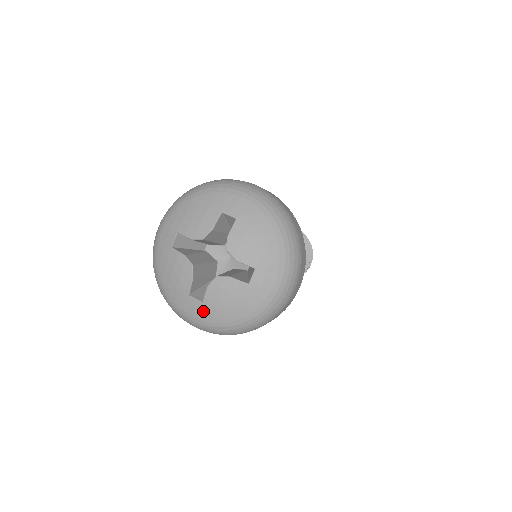
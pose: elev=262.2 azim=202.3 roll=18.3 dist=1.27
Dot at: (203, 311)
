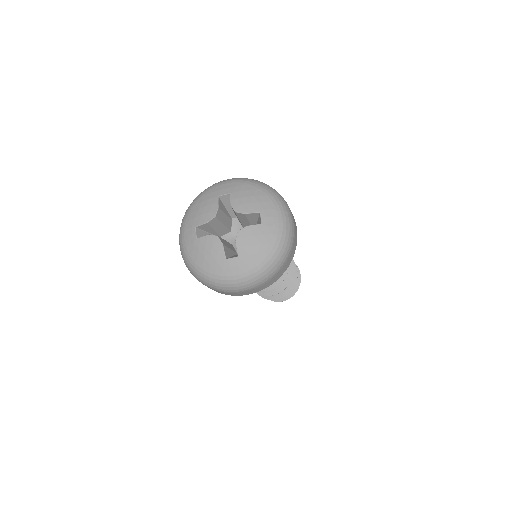
Dot at: (192, 243)
